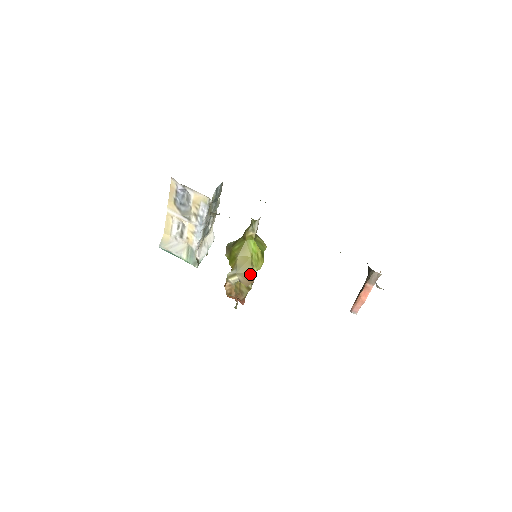
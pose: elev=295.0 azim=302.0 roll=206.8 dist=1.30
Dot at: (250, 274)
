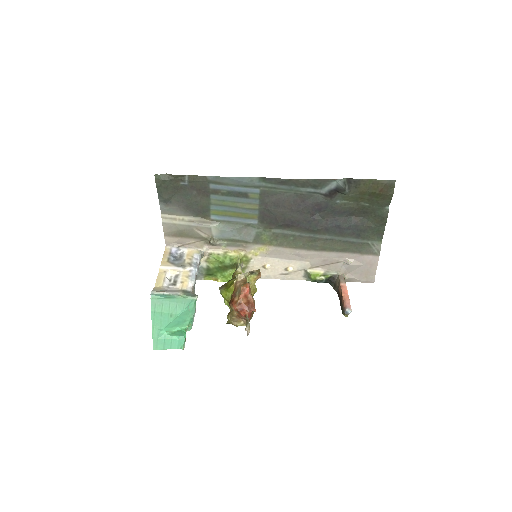
Dot at: (254, 277)
